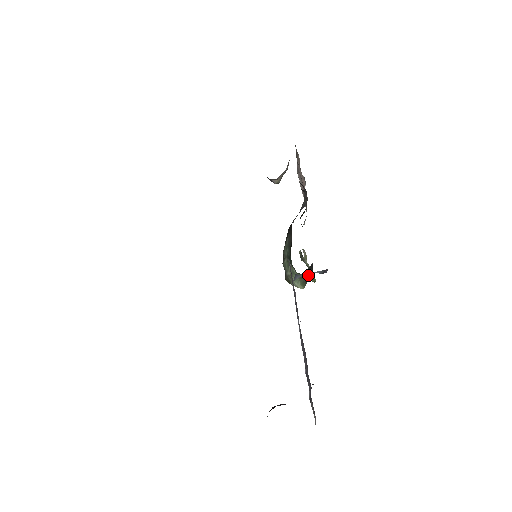
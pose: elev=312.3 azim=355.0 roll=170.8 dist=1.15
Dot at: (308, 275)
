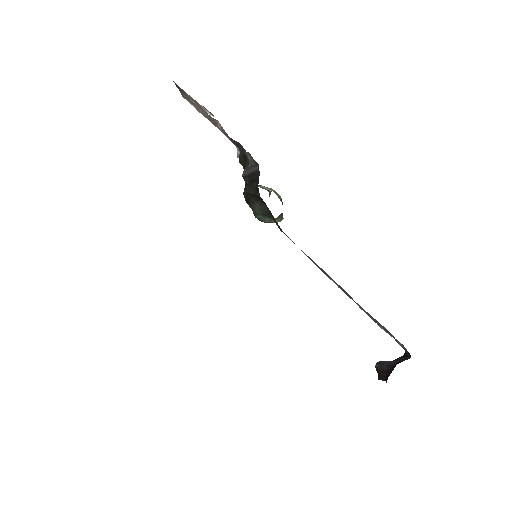
Dot at: occluded
